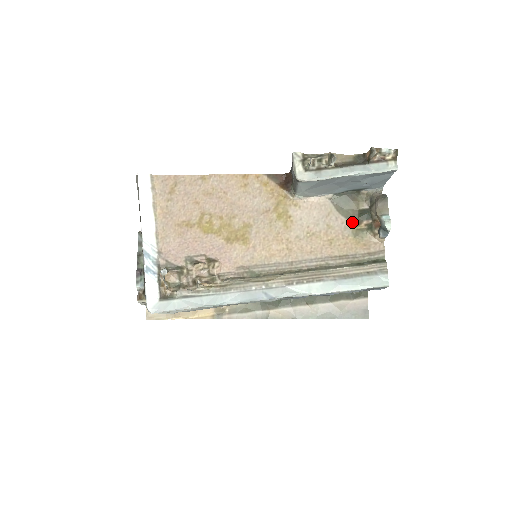
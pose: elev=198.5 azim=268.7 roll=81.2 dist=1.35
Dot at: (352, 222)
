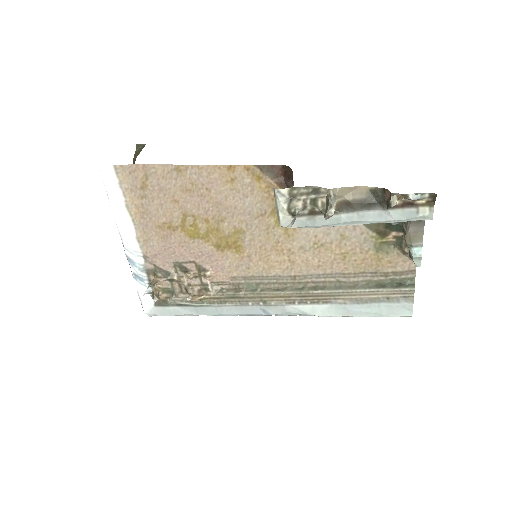
Dot at: (375, 233)
